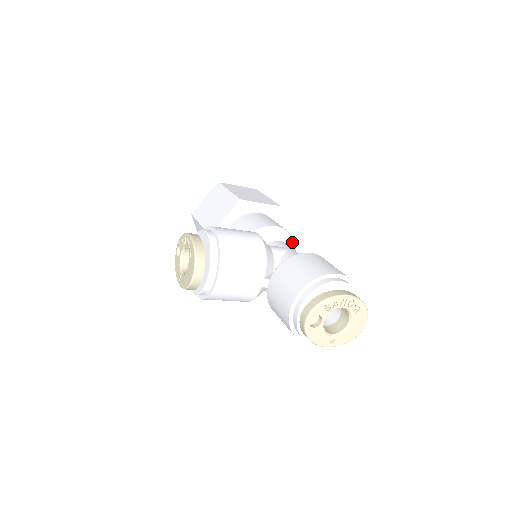
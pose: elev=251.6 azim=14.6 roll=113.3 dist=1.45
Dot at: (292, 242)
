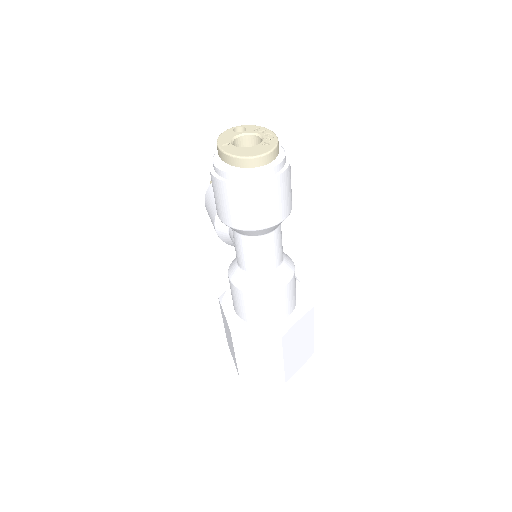
Dot at: (287, 273)
